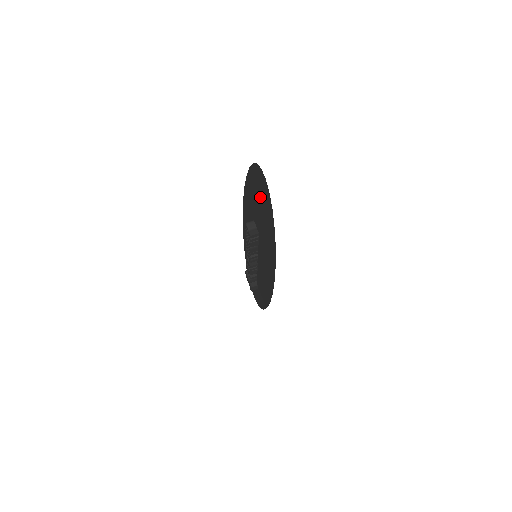
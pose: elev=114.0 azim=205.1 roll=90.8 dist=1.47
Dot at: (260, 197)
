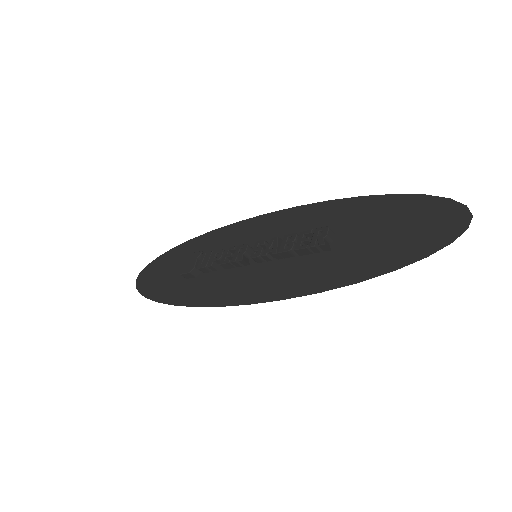
Dot at: (404, 229)
